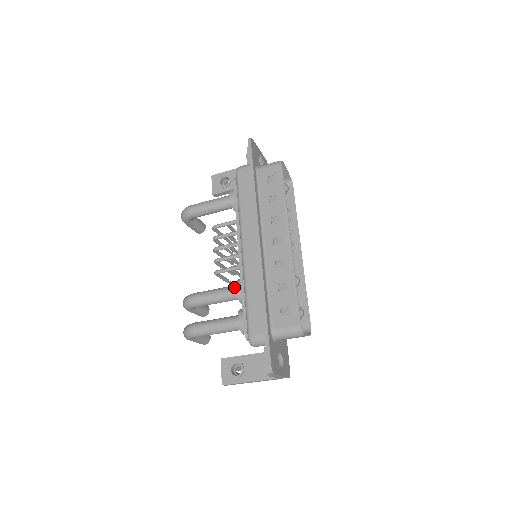
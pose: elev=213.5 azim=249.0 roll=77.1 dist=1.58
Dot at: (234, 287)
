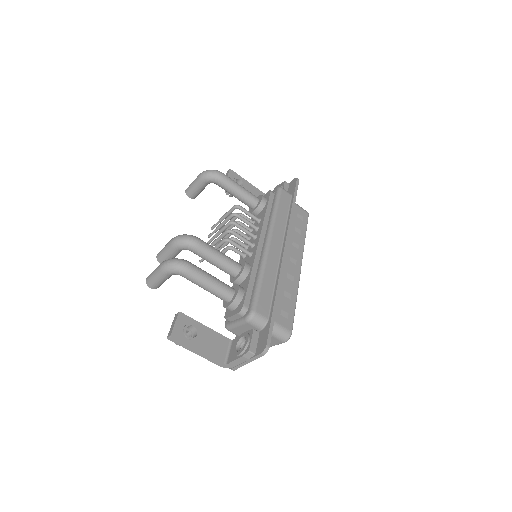
Dot at: occluded
